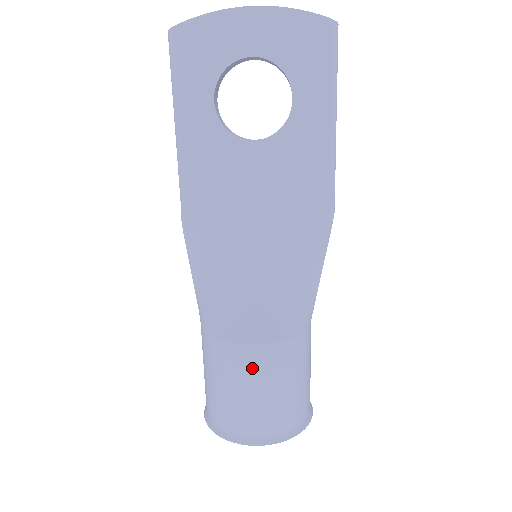
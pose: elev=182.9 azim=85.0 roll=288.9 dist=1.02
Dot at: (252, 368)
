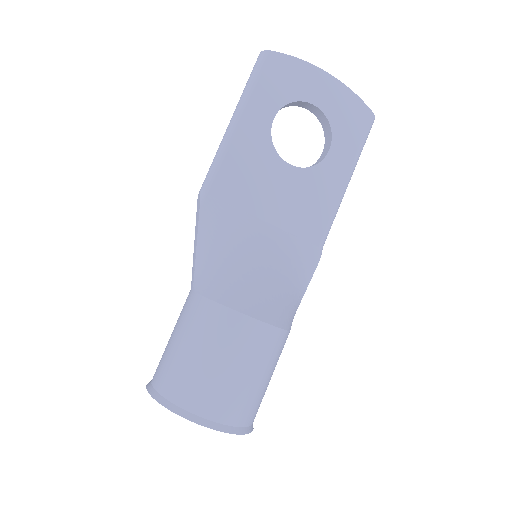
Dot at: (247, 343)
